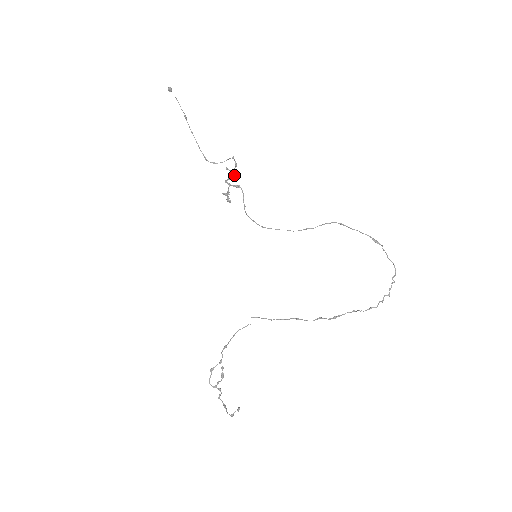
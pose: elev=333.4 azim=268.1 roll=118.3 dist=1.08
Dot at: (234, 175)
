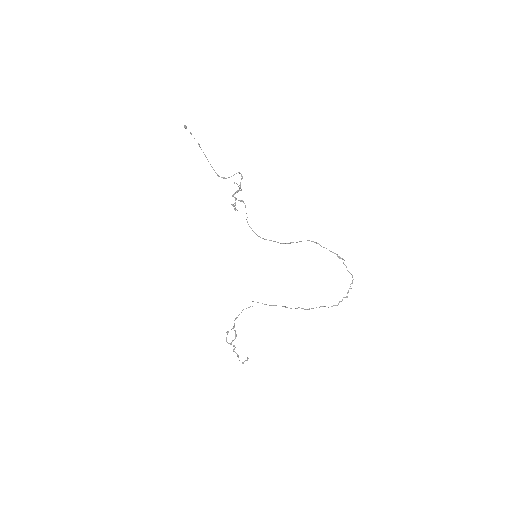
Dot at: occluded
